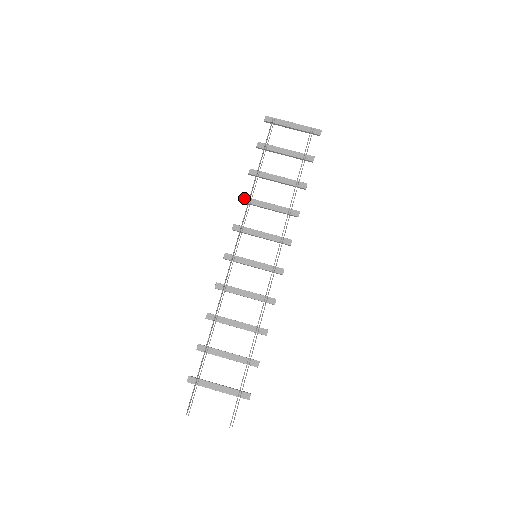
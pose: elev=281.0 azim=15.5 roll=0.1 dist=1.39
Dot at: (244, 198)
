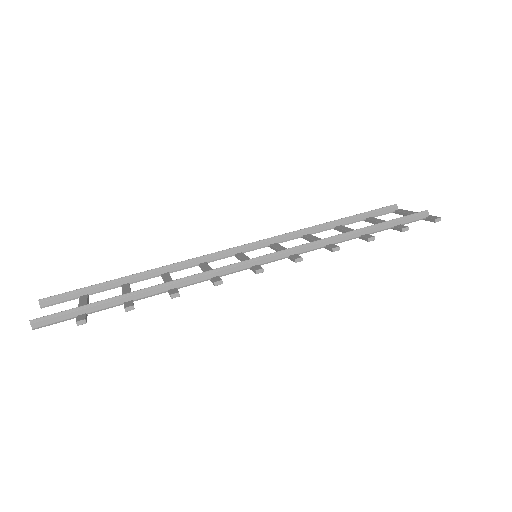
Dot at: occluded
